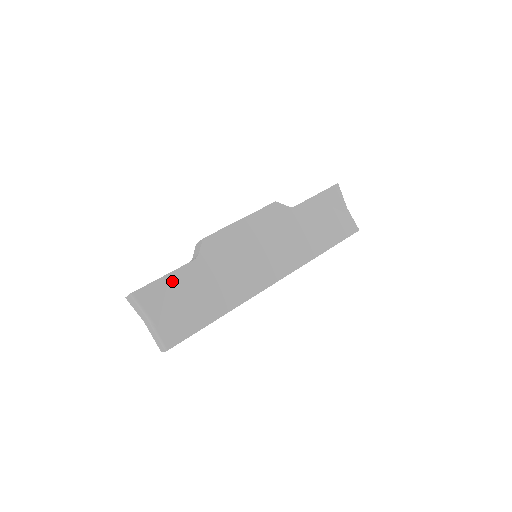
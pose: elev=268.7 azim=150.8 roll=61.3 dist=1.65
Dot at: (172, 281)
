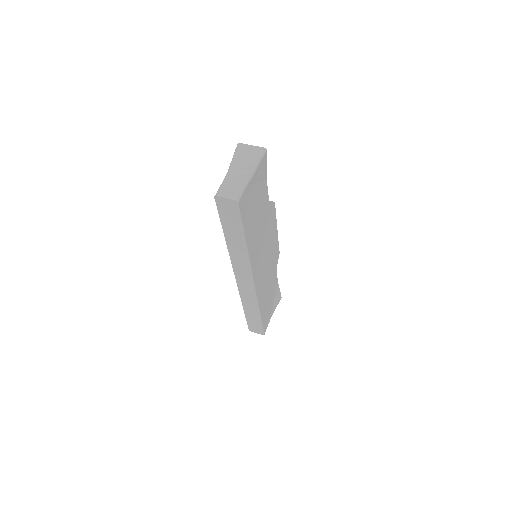
Dot at: (264, 185)
